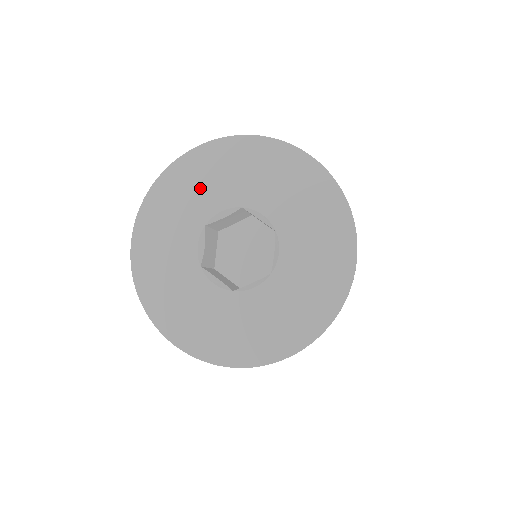
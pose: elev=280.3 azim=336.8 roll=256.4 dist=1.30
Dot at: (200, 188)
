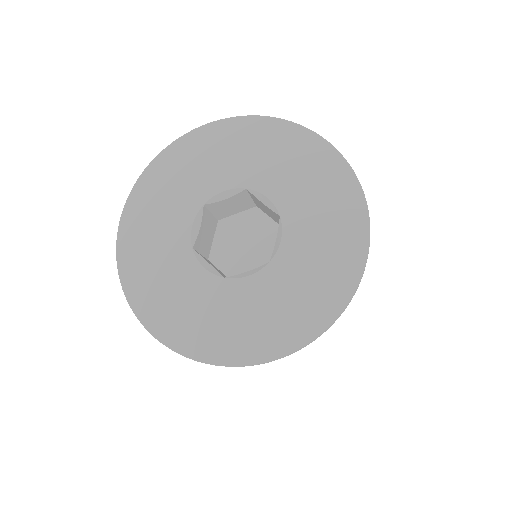
Dot at: (158, 231)
